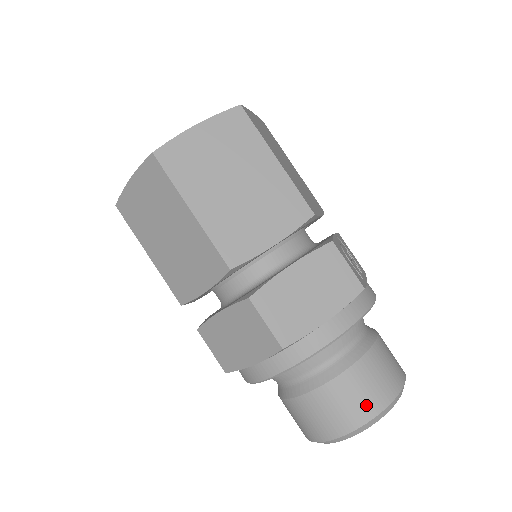
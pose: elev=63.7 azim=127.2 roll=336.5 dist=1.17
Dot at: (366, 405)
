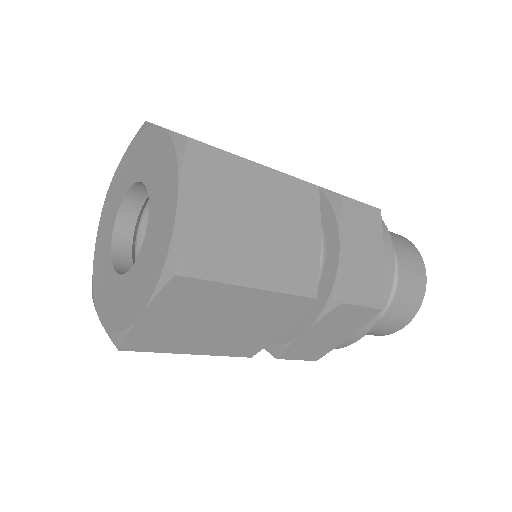
Dot at: (419, 282)
